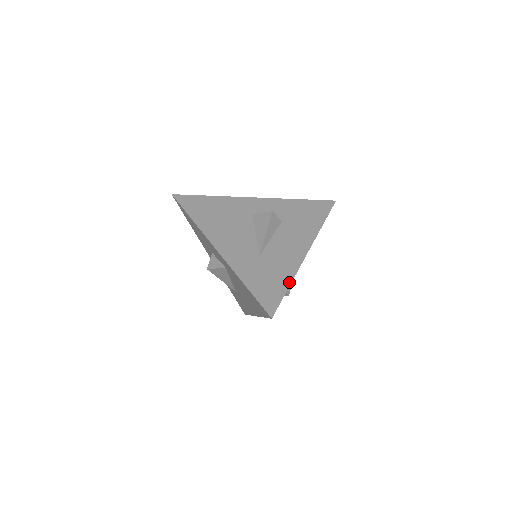
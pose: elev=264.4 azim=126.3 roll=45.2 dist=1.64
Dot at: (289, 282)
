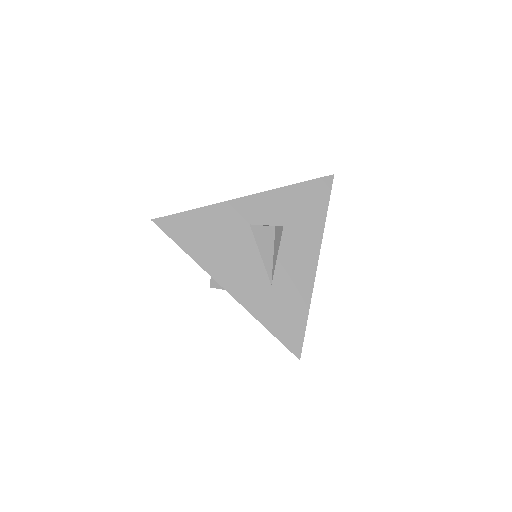
Dot at: (307, 311)
